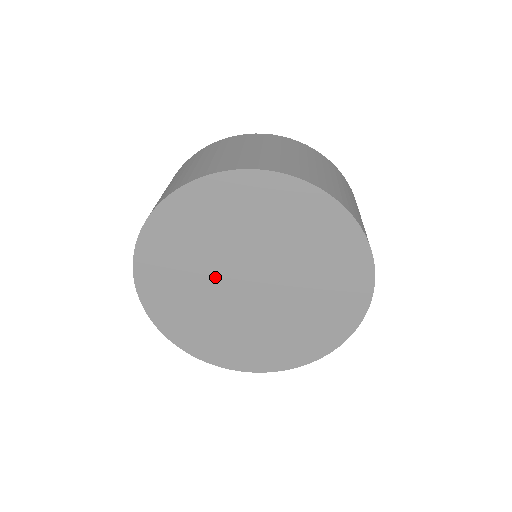
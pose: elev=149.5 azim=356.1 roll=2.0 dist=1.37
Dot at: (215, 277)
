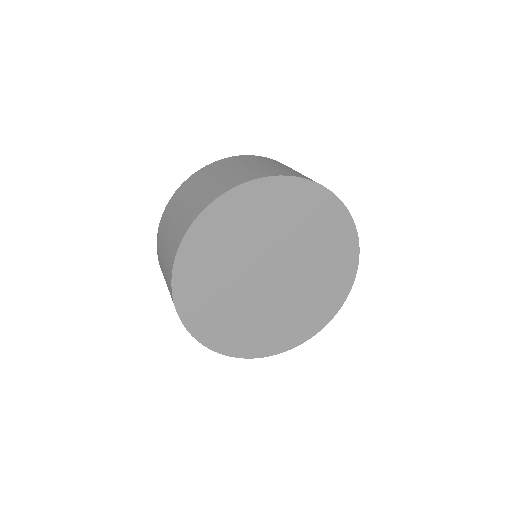
Dot at: (243, 271)
